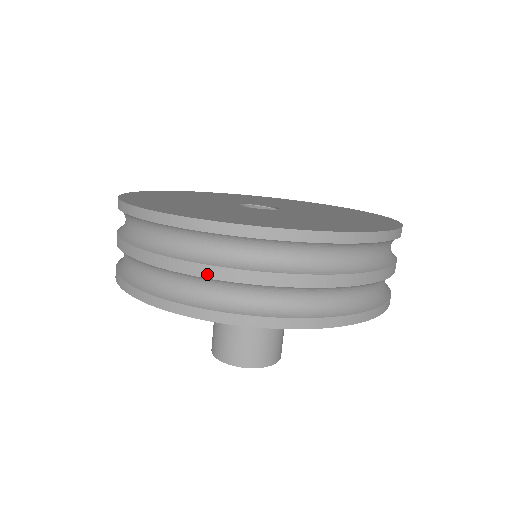
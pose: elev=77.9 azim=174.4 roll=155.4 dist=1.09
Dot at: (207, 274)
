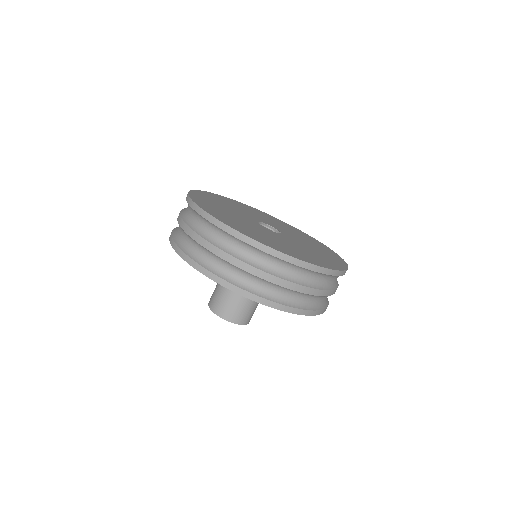
Dot at: (179, 220)
